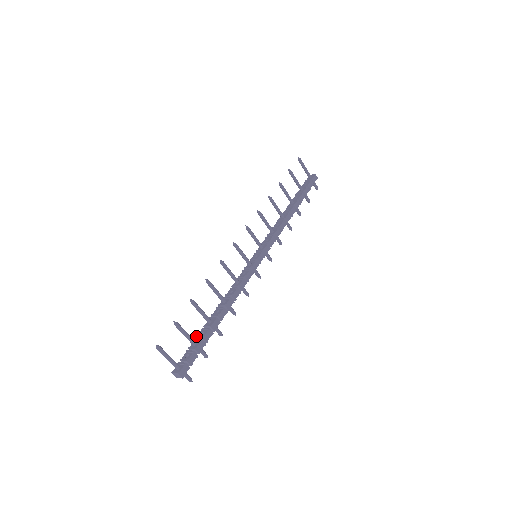
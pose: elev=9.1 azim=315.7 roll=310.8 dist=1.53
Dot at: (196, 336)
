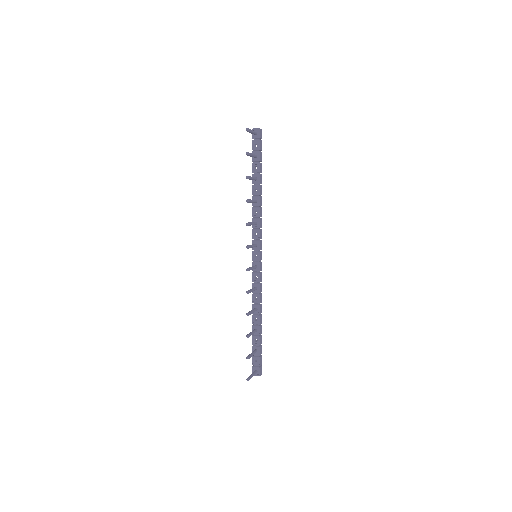
Dot at: (252, 344)
